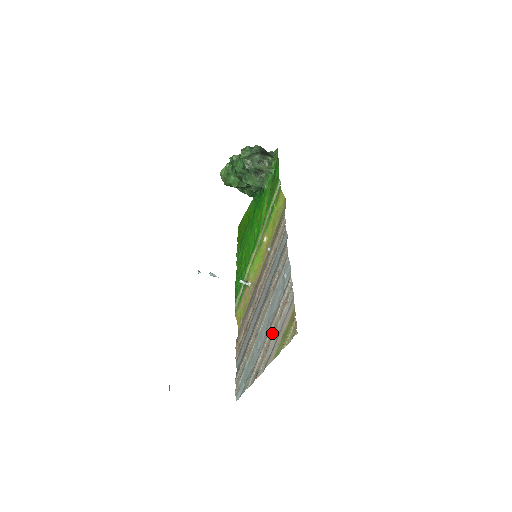
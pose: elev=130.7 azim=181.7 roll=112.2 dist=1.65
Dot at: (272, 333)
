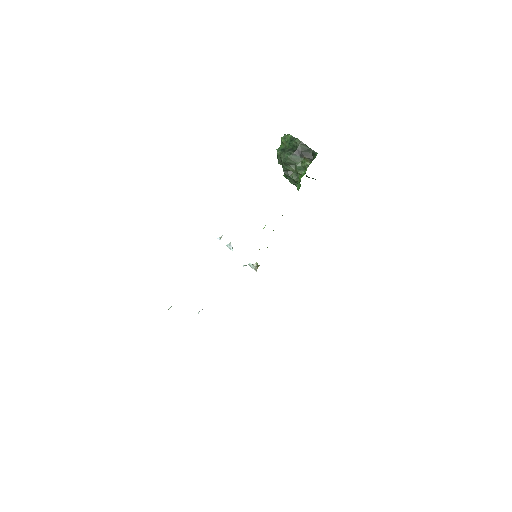
Dot at: occluded
